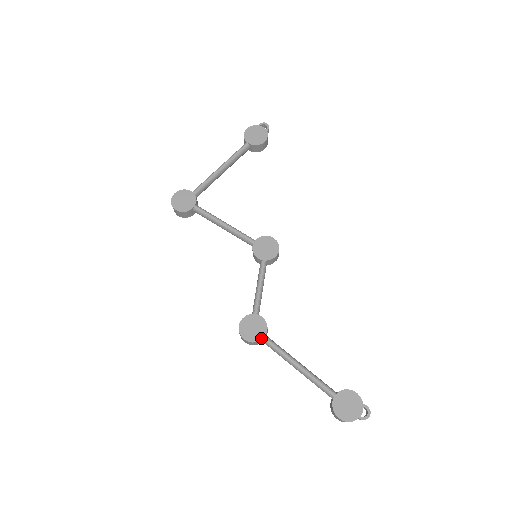
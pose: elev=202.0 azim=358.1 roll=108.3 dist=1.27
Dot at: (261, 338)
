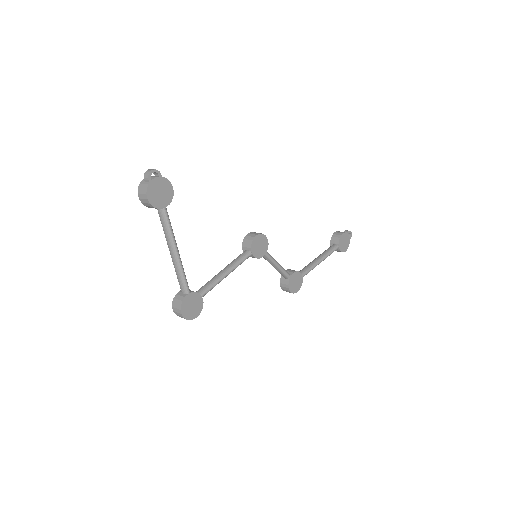
Dot at: (302, 279)
